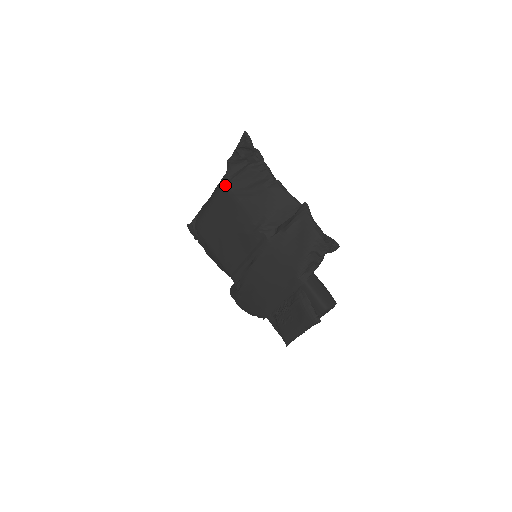
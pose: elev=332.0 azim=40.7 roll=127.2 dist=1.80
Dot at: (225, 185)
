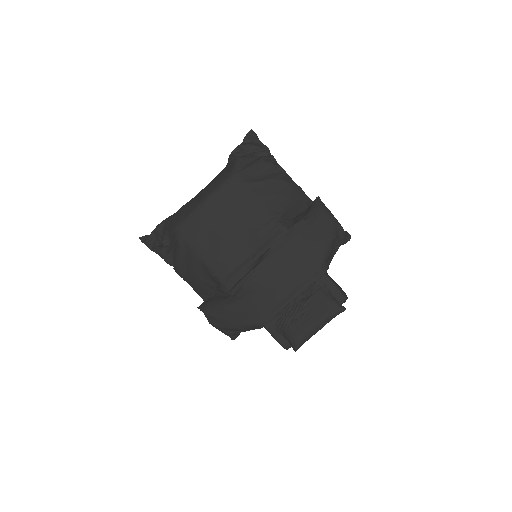
Dot at: (236, 175)
